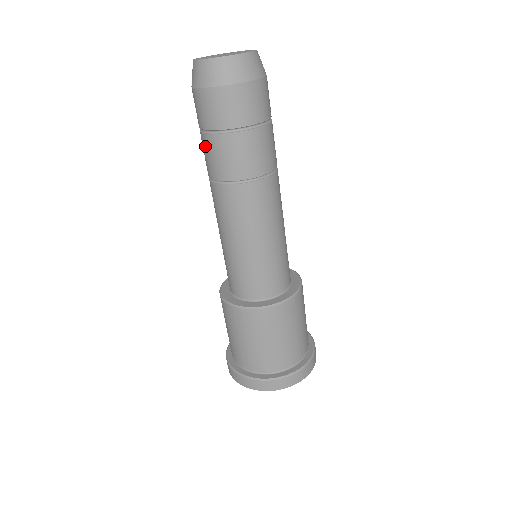
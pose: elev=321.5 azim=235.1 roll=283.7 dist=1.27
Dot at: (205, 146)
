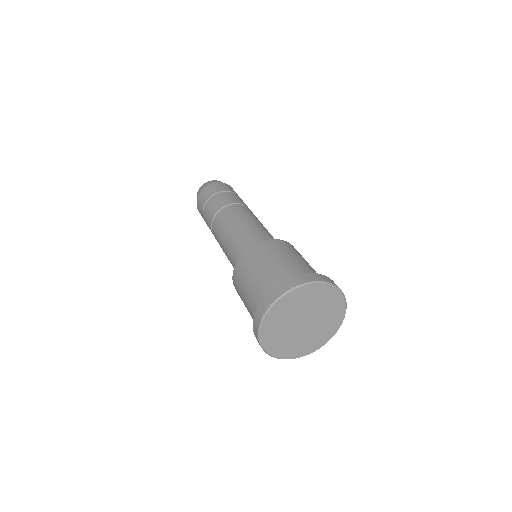
Dot at: (205, 215)
